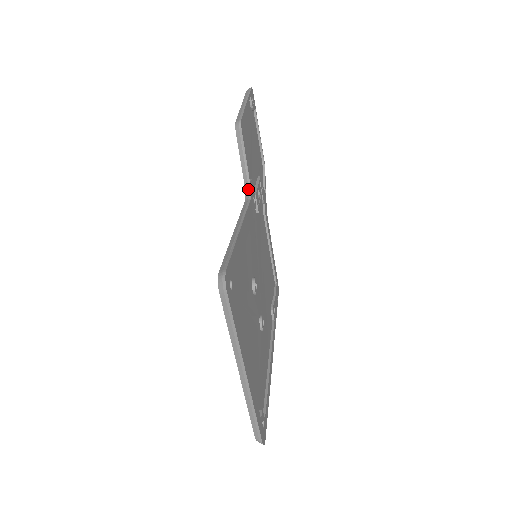
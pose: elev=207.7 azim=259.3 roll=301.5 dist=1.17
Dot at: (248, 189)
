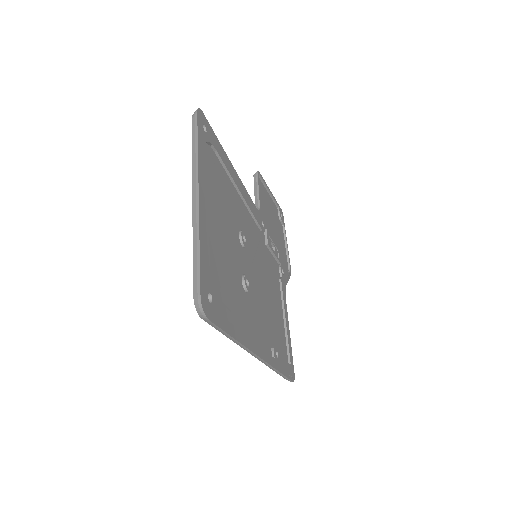
Dot at: occluded
